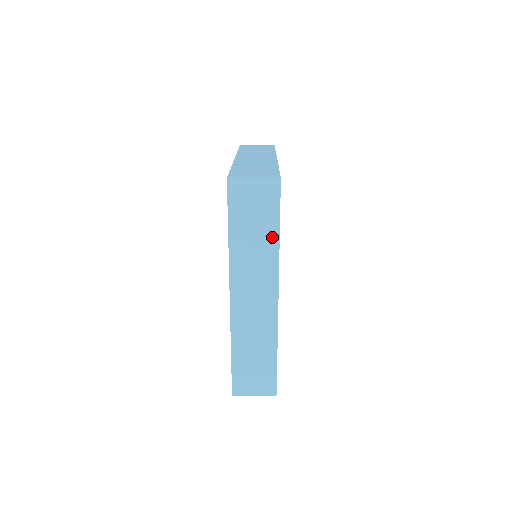
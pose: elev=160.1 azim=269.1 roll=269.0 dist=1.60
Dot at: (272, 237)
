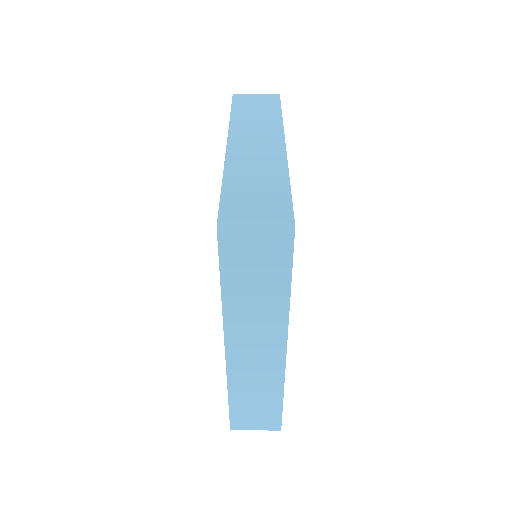
Dot at: (280, 292)
